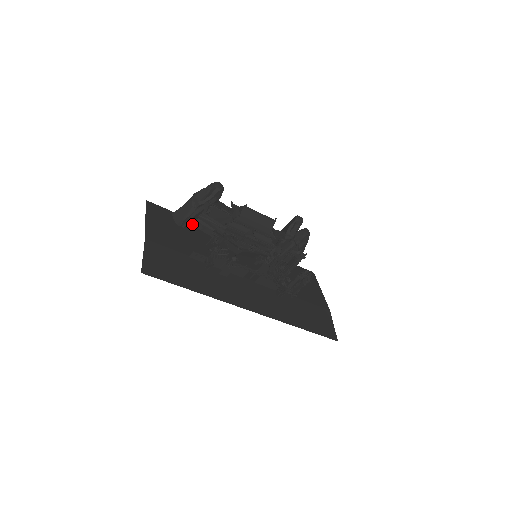
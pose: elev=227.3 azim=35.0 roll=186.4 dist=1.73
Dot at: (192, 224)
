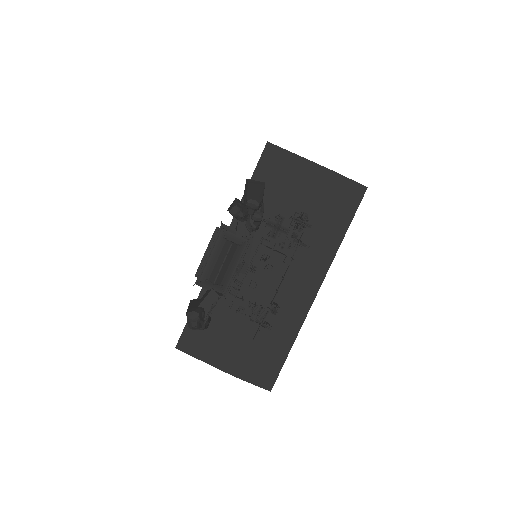
Dot at: occluded
